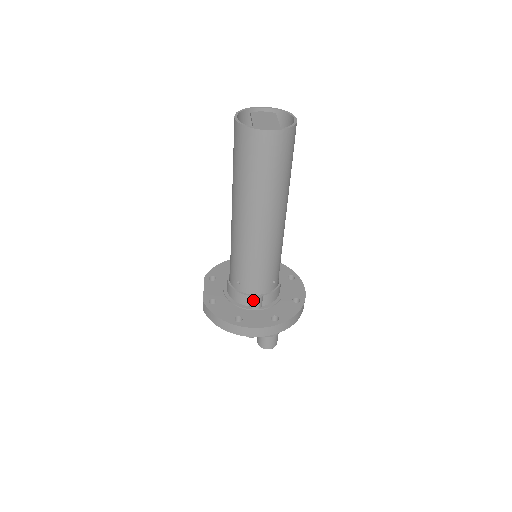
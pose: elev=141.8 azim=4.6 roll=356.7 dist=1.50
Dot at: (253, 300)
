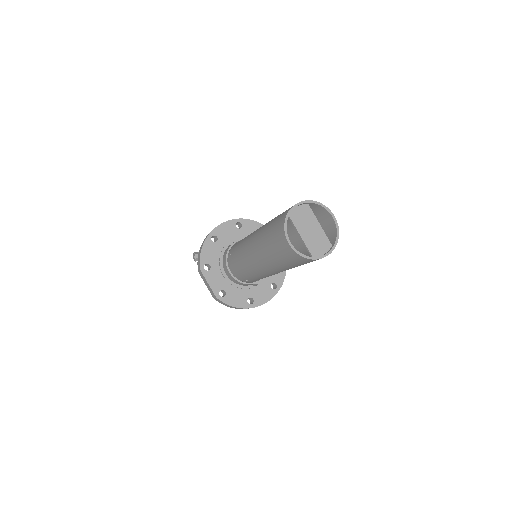
Dot at: occluded
